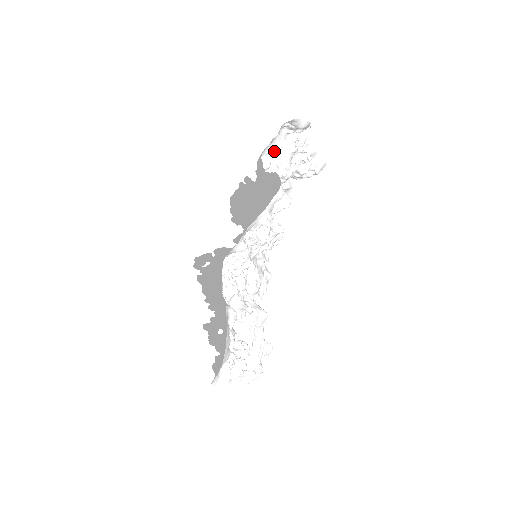
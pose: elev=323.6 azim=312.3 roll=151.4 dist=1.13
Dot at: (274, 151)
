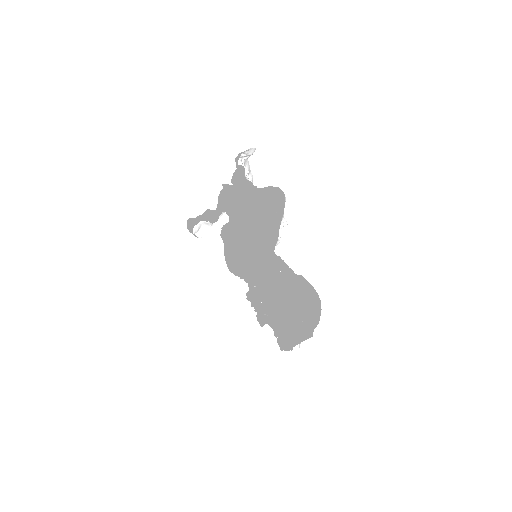
Dot at: occluded
